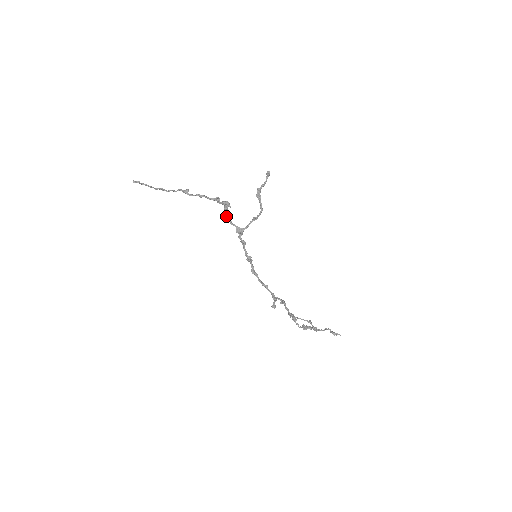
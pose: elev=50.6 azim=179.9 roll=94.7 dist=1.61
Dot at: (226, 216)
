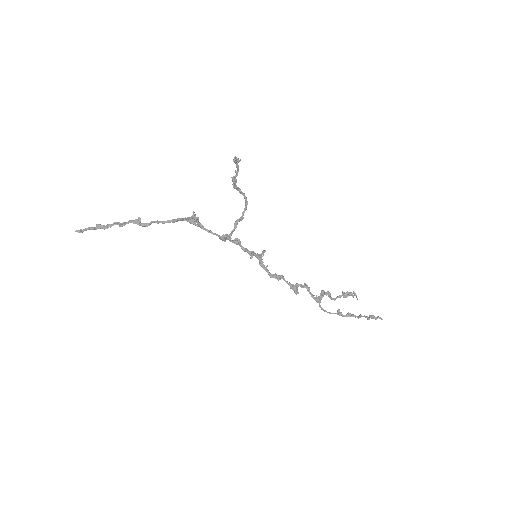
Dot at: occluded
